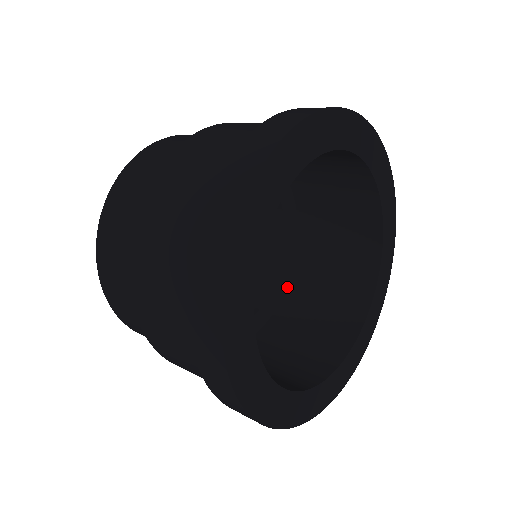
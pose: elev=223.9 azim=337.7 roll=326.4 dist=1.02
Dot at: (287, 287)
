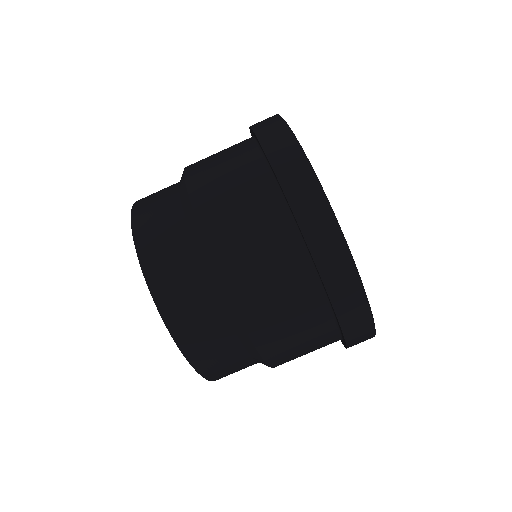
Dot at: occluded
